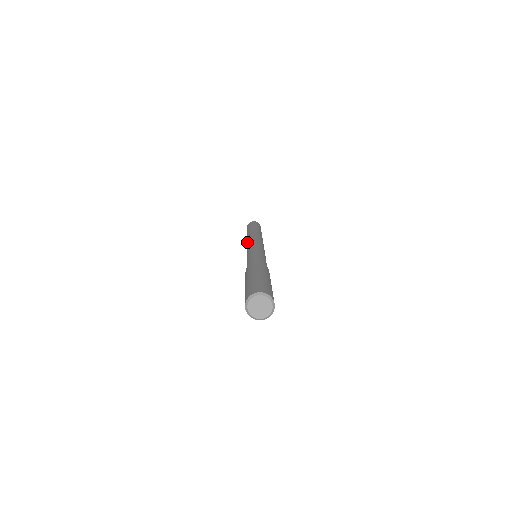
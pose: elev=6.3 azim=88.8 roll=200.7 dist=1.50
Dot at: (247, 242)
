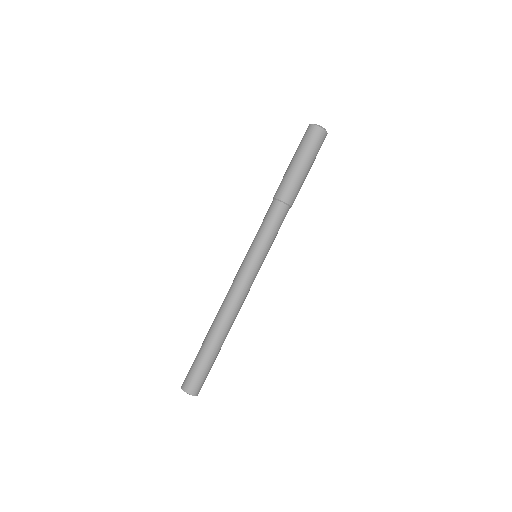
Dot at: occluded
